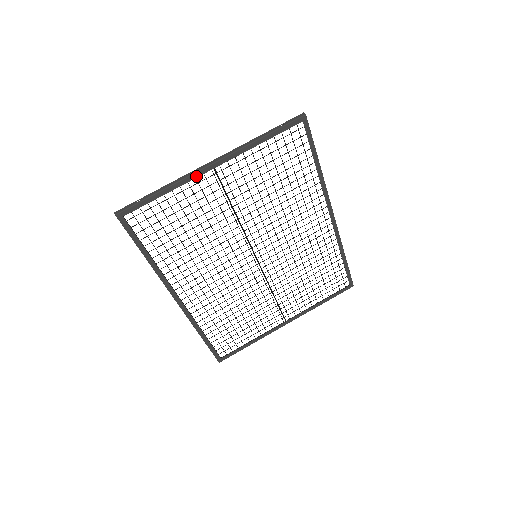
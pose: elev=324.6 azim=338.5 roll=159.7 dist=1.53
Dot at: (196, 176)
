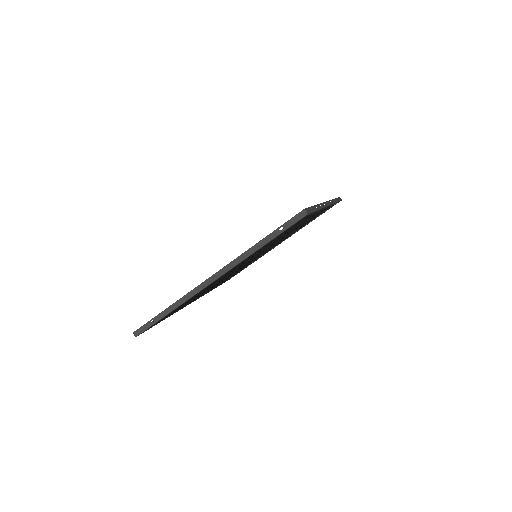
Dot at: occluded
